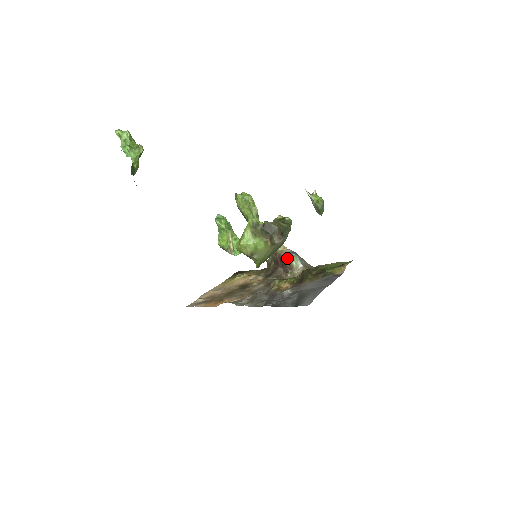
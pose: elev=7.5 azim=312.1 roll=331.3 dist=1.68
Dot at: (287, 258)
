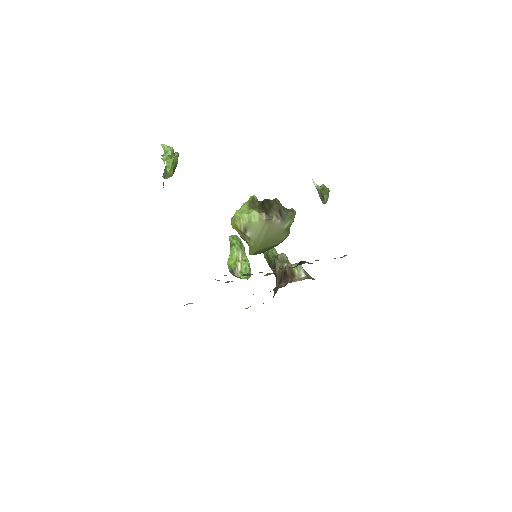
Dot at: (290, 265)
